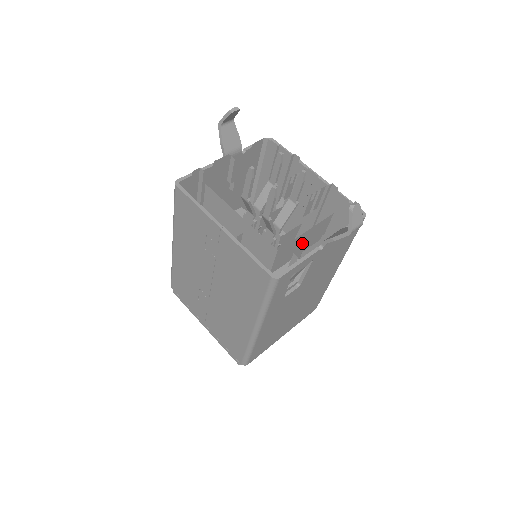
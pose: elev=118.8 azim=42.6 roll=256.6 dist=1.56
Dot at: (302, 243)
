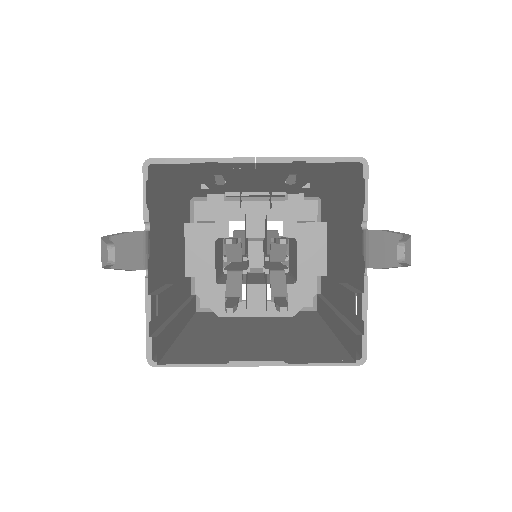
Dot at: occluded
